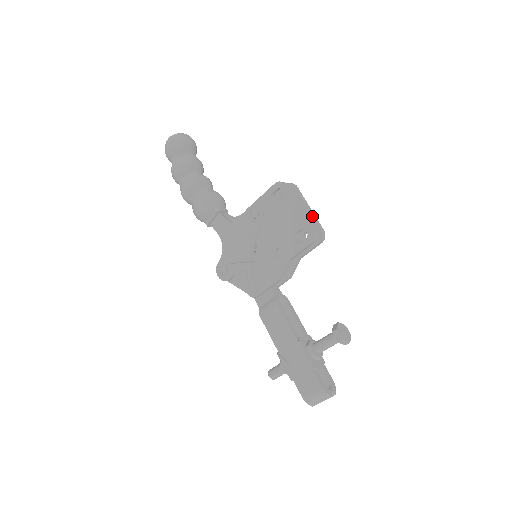
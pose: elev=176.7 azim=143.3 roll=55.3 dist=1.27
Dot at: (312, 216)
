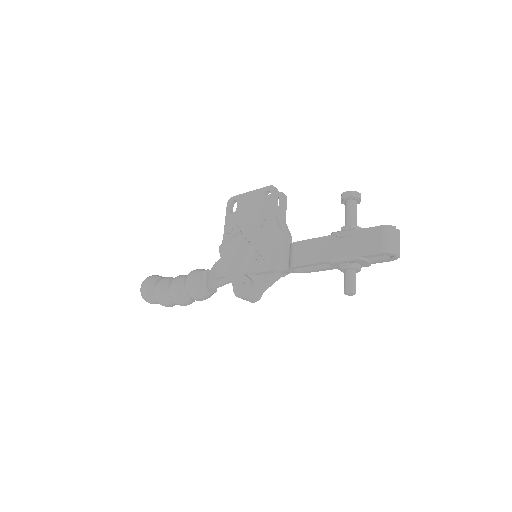
Dot at: occluded
